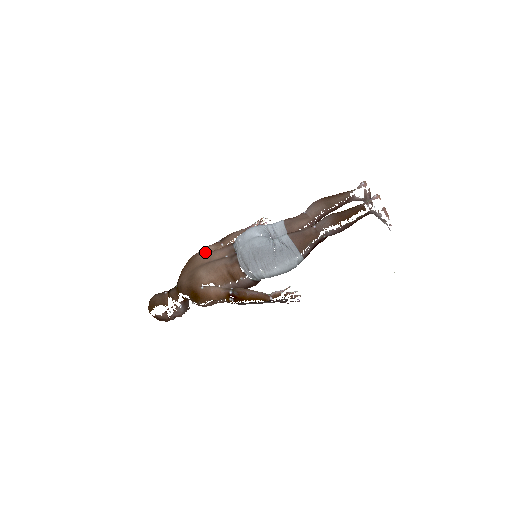
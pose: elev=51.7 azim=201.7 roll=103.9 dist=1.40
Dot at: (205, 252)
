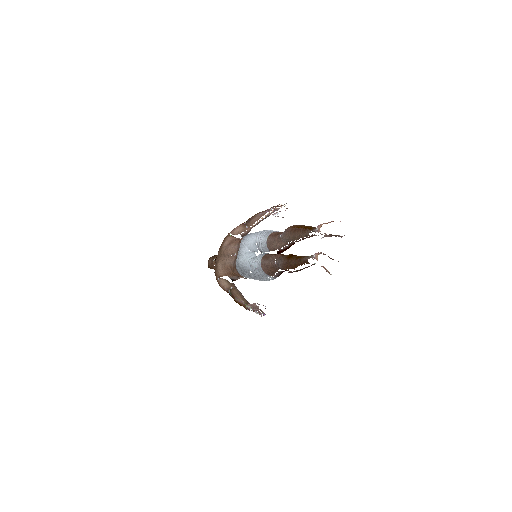
Dot at: (234, 234)
